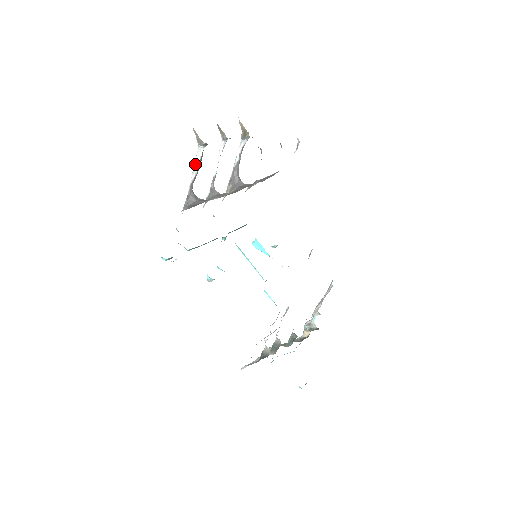
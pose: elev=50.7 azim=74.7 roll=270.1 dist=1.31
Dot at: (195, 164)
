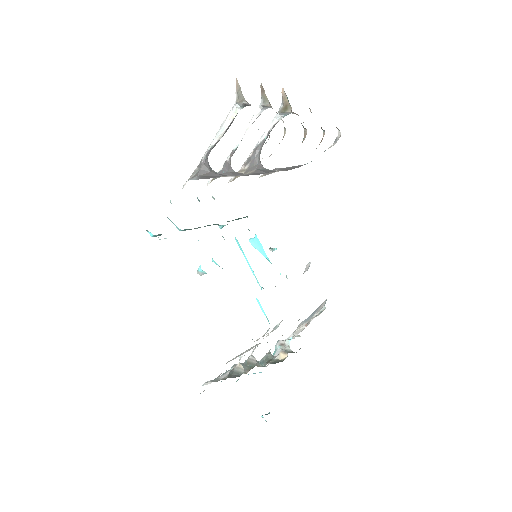
Dot at: (223, 126)
